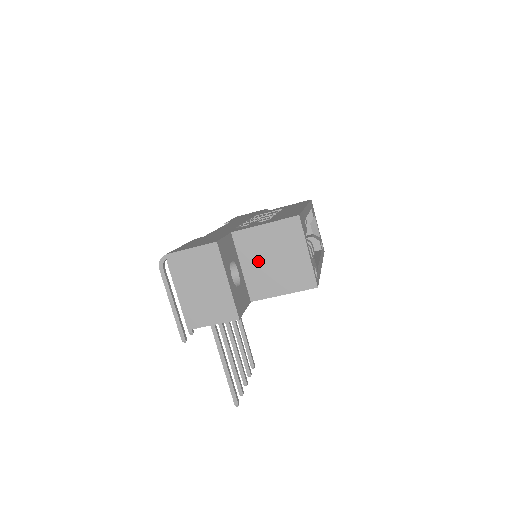
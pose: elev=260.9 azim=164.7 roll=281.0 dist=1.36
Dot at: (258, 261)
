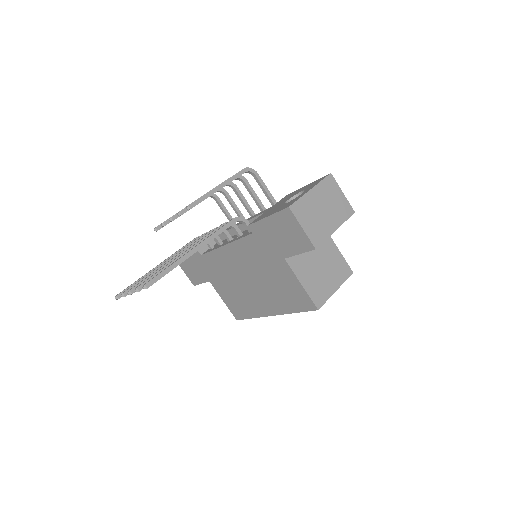
Dot at: (315, 253)
